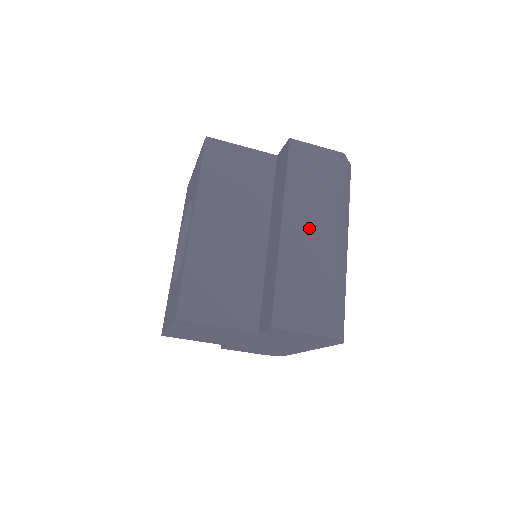
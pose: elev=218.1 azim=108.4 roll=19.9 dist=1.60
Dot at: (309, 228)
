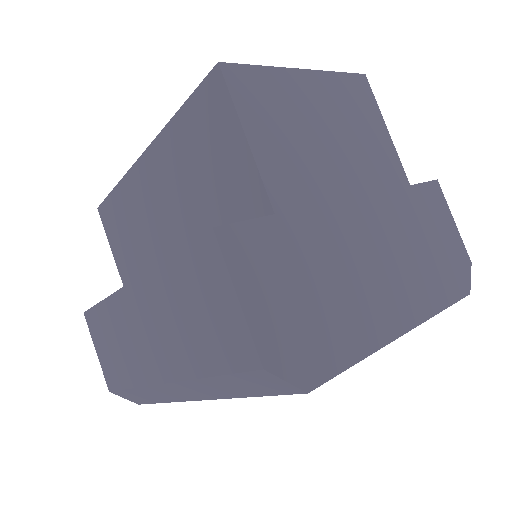
Dot at: occluded
